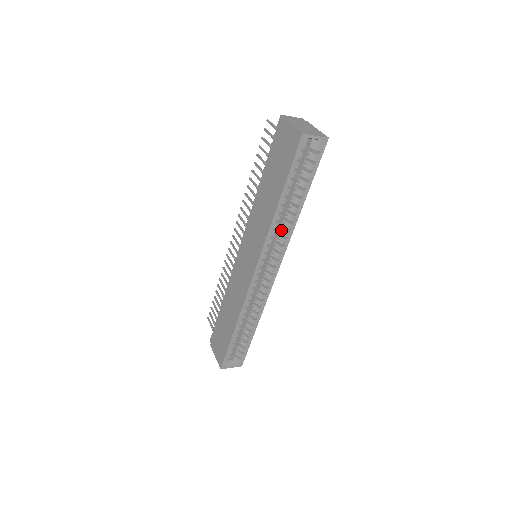
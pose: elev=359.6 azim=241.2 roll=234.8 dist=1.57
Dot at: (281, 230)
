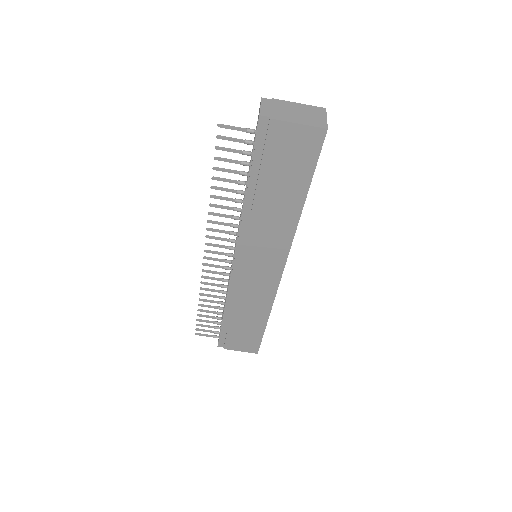
Dot at: occluded
